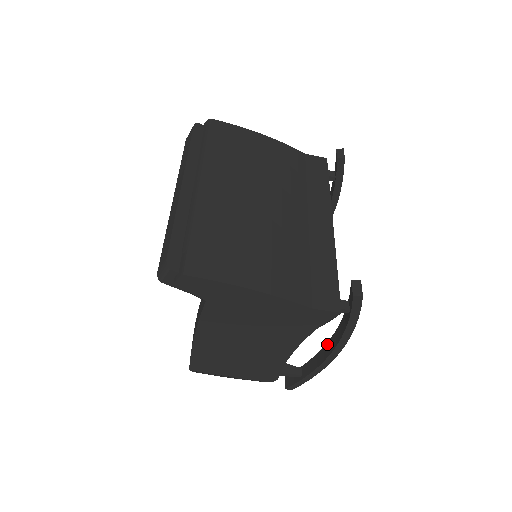
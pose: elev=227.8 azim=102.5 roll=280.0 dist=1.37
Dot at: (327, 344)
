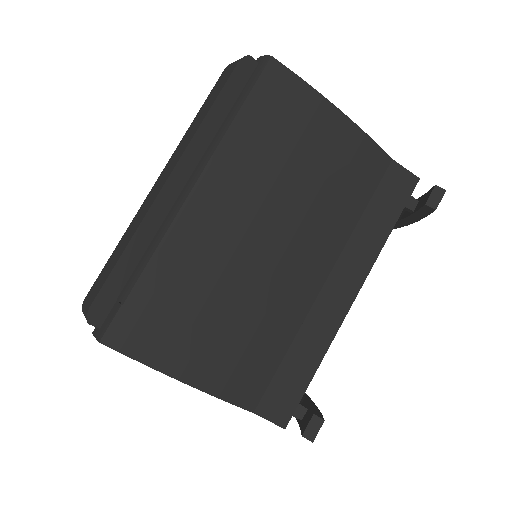
Dot at: occluded
